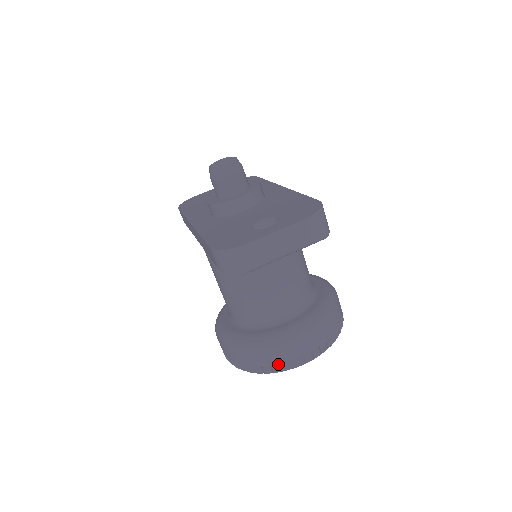
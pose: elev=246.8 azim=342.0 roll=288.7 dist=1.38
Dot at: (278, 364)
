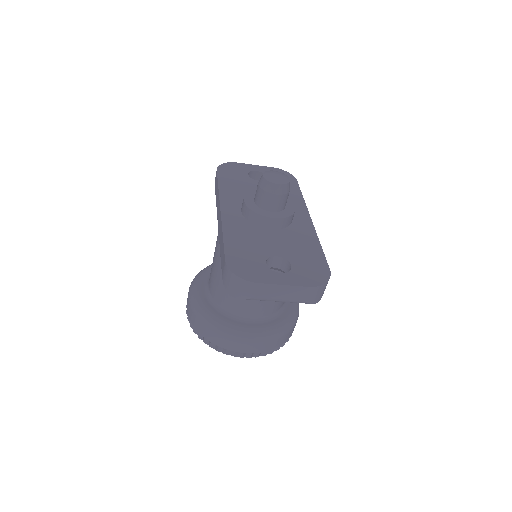
Dot at: (223, 347)
